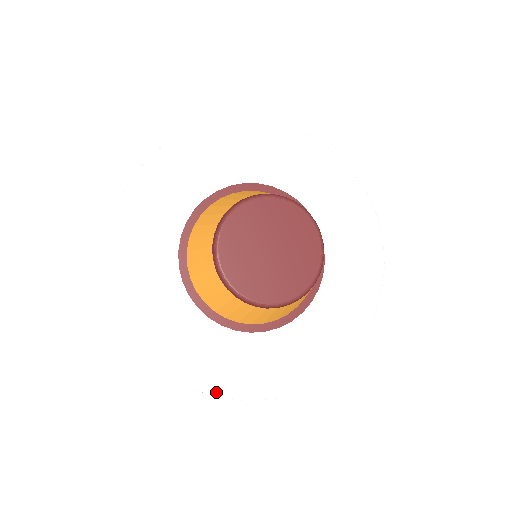
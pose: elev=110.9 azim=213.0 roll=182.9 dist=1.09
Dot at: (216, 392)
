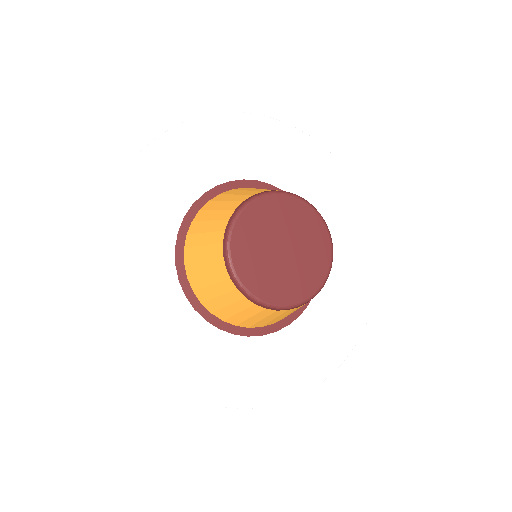
Dot at: (336, 365)
